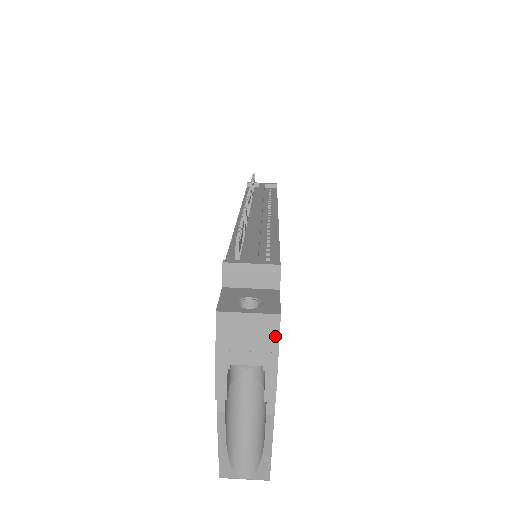
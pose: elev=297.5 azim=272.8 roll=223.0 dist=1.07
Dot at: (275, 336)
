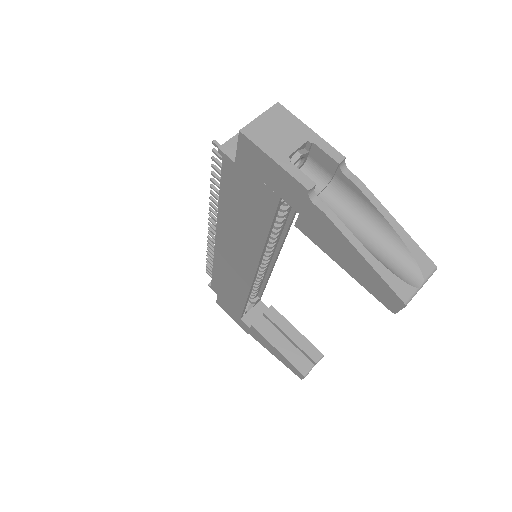
Dot at: (291, 117)
